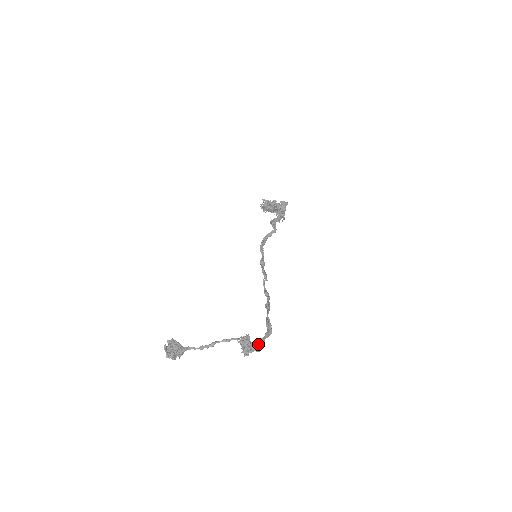
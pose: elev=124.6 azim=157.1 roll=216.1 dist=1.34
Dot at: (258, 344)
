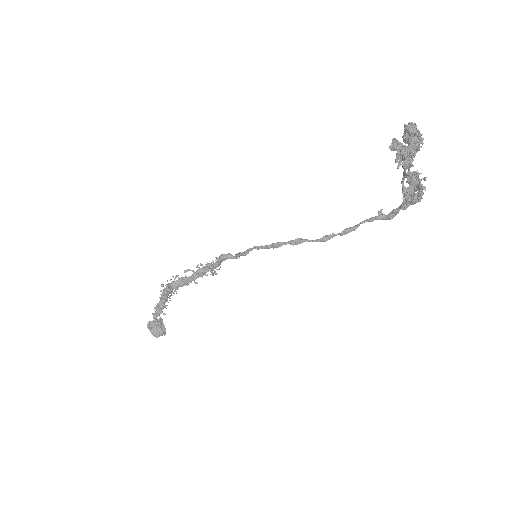
Dot at: occluded
